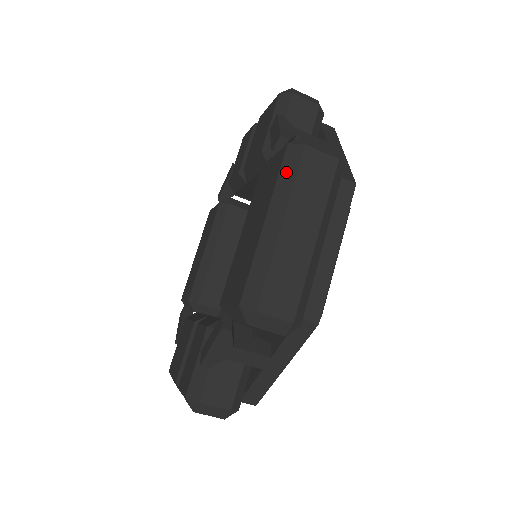
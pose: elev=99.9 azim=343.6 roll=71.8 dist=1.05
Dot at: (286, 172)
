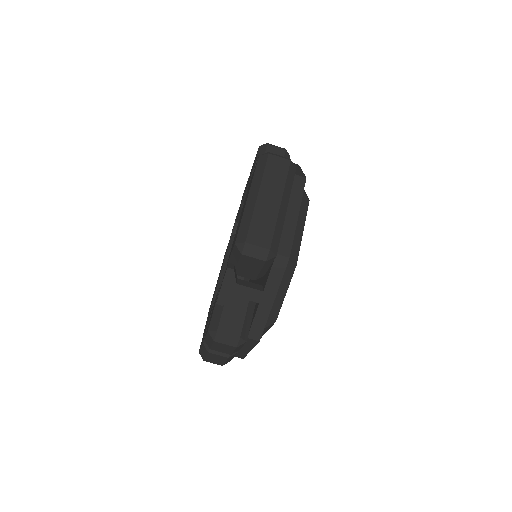
Dot at: (259, 169)
